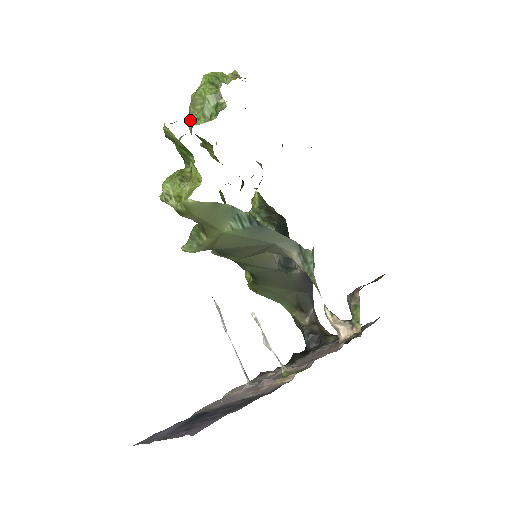
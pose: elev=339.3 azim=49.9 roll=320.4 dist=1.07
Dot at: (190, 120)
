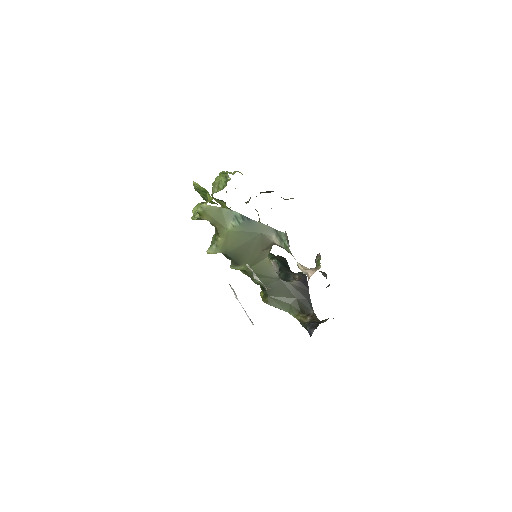
Dot at: (212, 193)
